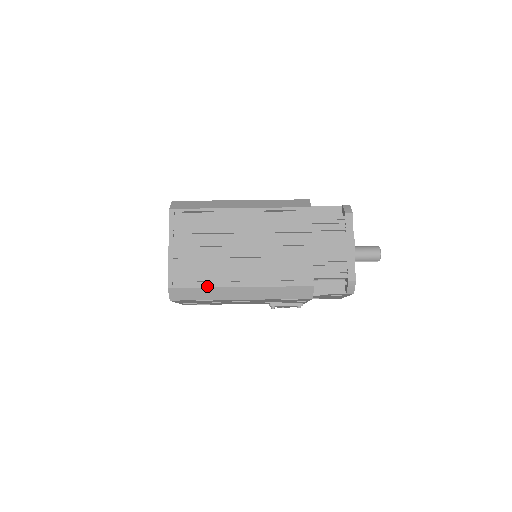
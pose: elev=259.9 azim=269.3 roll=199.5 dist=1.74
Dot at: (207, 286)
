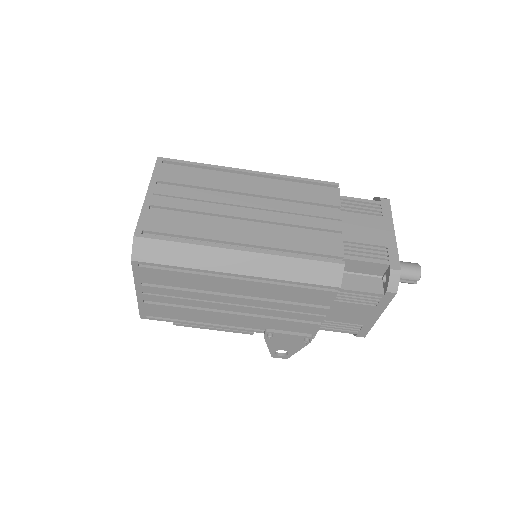
Dot at: (192, 242)
